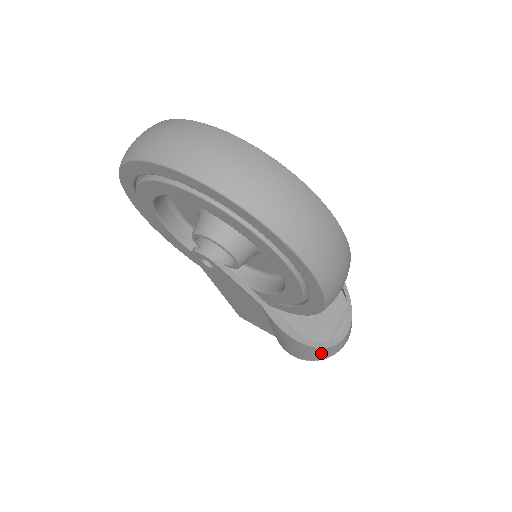
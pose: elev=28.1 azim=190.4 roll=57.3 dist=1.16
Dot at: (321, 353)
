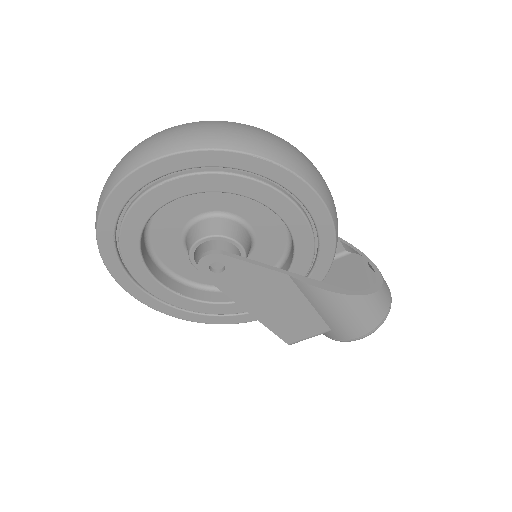
Dot at: (376, 306)
